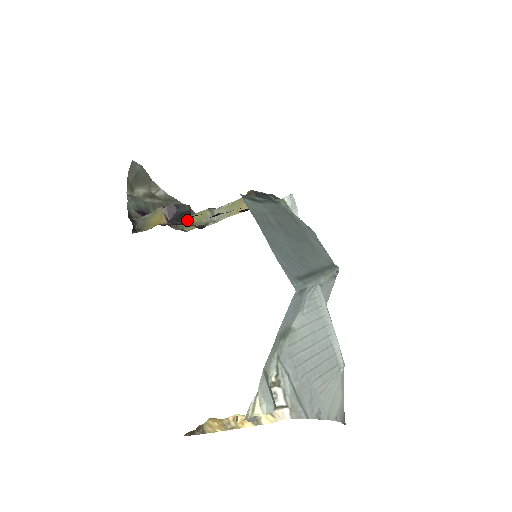
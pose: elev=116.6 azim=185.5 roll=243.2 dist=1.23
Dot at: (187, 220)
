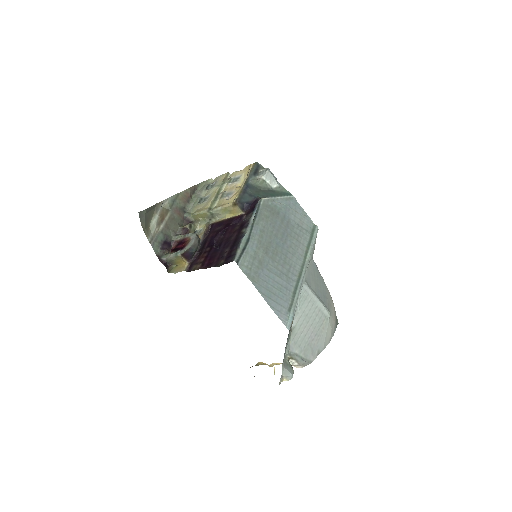
Dot at: (199, 245)
